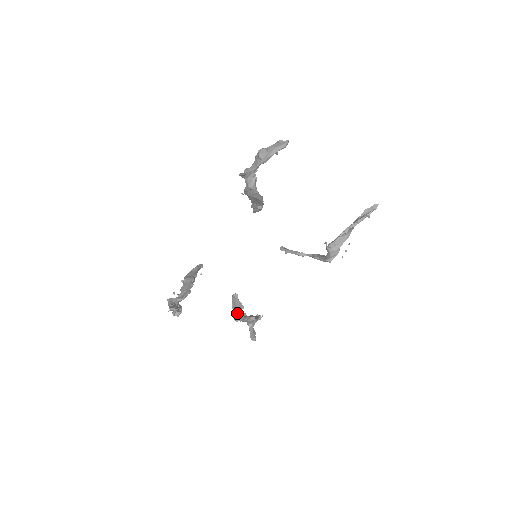
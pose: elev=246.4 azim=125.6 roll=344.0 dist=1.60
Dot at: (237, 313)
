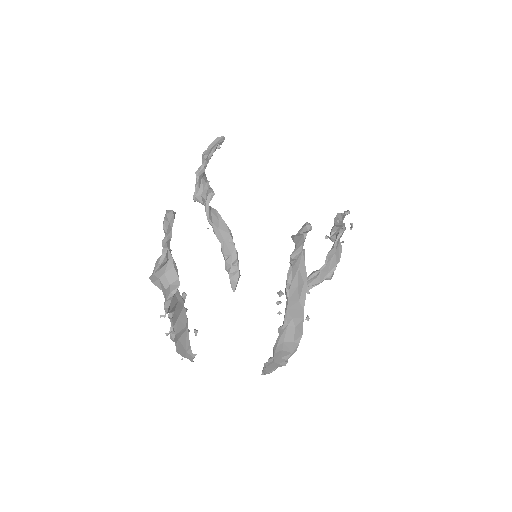
Dot at: (279, 352)
